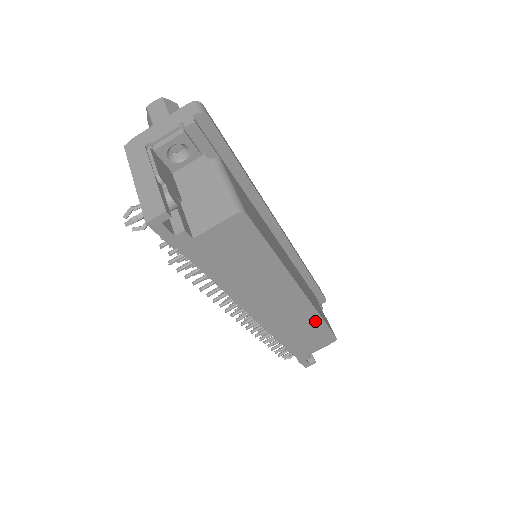
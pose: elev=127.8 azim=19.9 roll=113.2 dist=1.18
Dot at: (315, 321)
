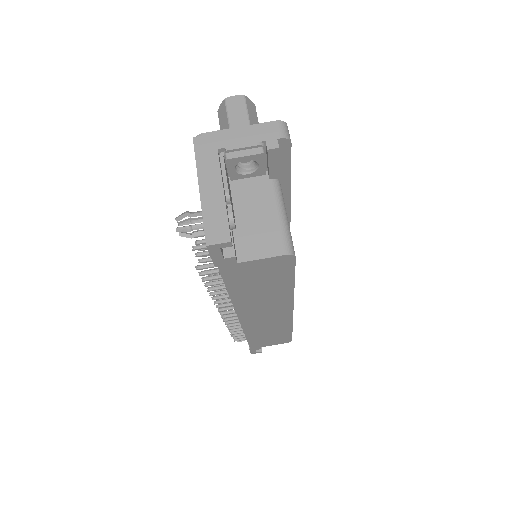
Dot at: (285, 329)
